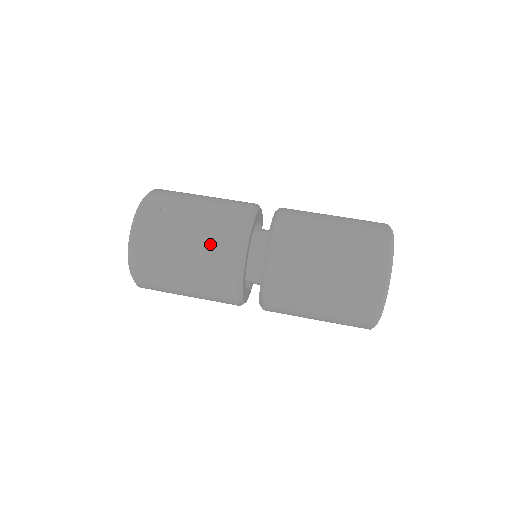
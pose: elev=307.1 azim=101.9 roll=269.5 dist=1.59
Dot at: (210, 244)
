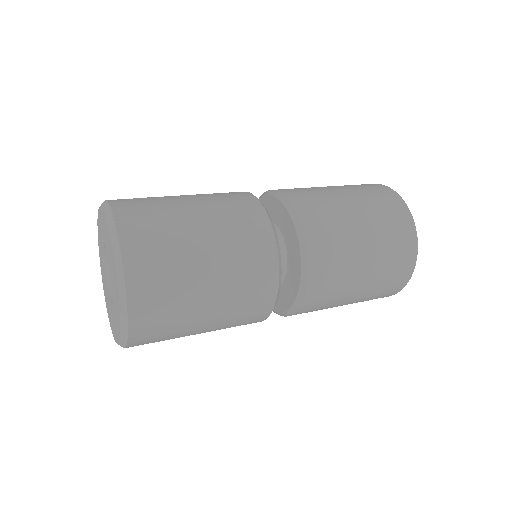
Dot at: (236, 242)
